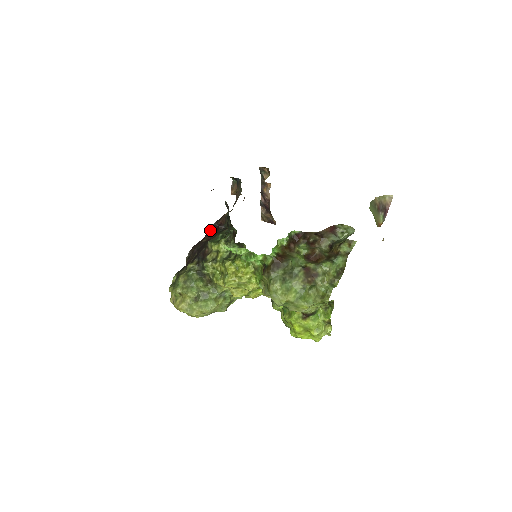
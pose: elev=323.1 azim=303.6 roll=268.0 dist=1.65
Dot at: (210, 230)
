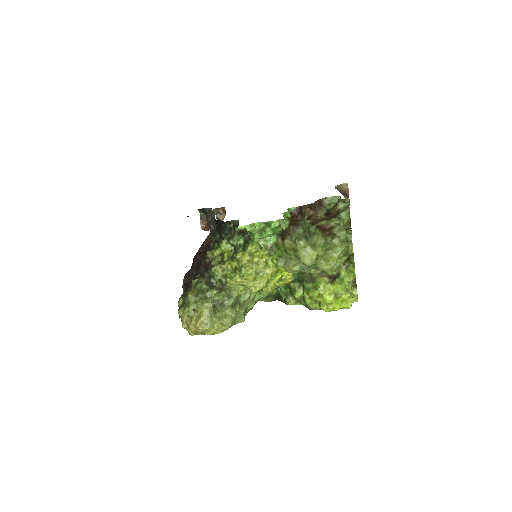
Dot at: (197, 255)
